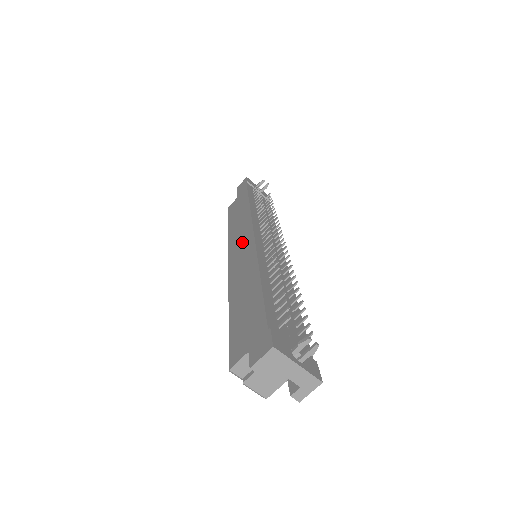
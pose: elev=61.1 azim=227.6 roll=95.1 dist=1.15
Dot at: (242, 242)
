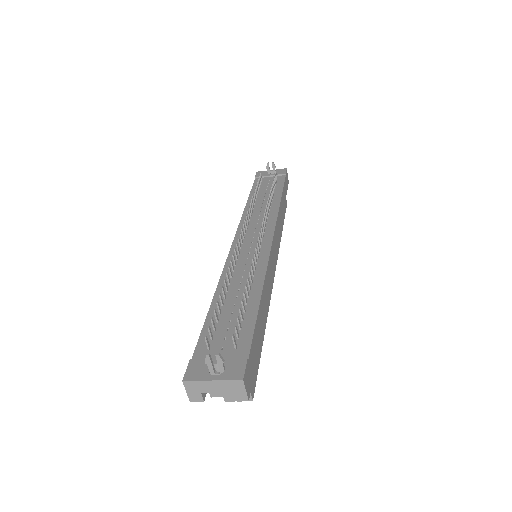
Dot at: occluded
